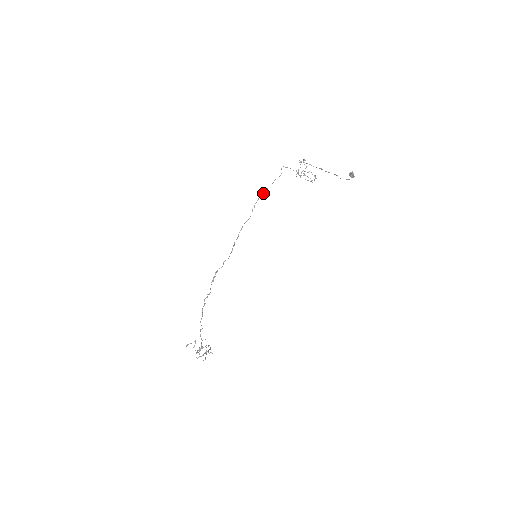
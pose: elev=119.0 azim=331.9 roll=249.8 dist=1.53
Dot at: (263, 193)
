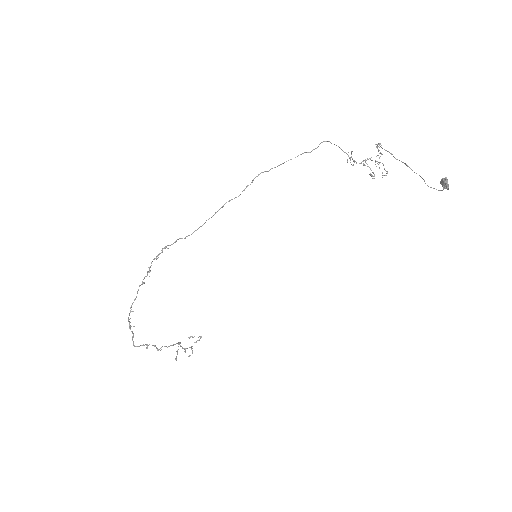
Dot at: (271, 168)
